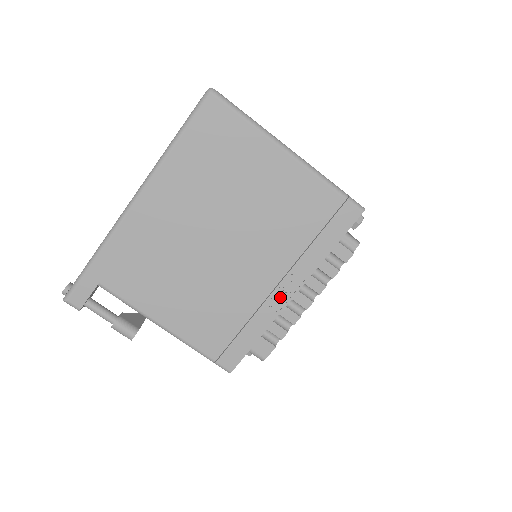
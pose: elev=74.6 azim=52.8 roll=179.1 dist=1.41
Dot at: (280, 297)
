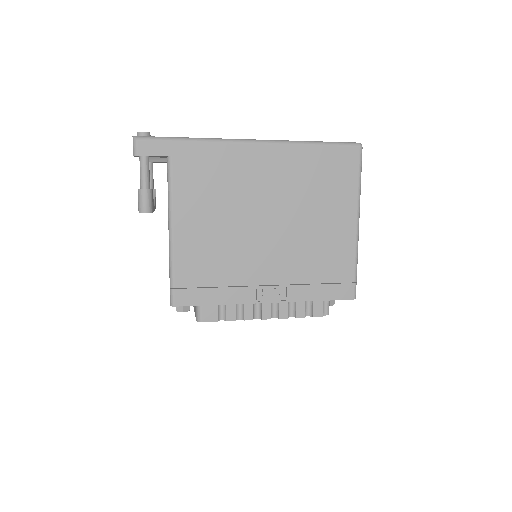
Dot at: (259, 294)
